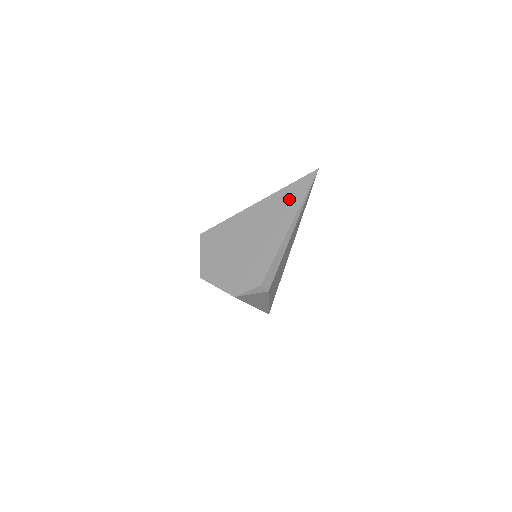
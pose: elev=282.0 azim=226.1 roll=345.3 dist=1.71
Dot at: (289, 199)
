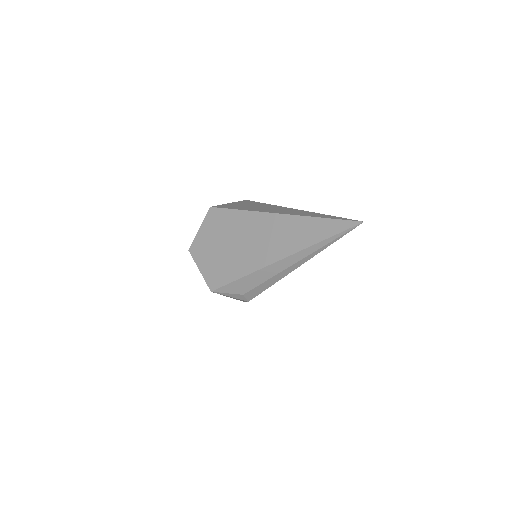
Dot at: (316, 233)
